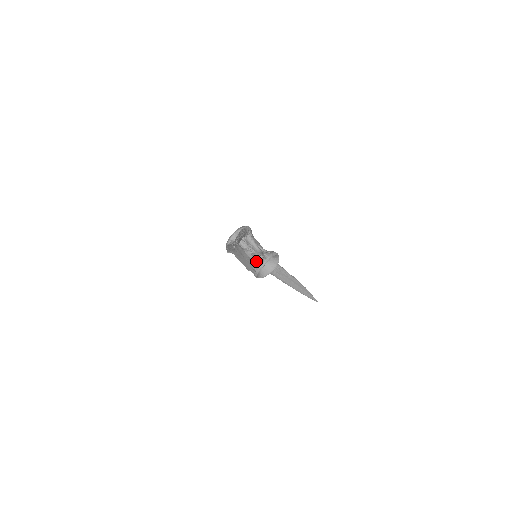
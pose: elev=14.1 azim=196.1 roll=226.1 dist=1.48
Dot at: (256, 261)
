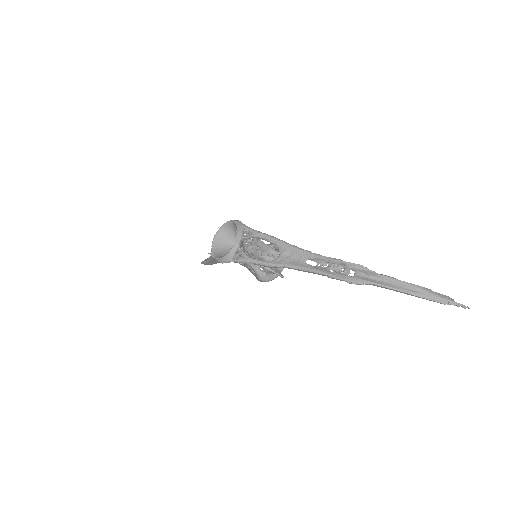
Dot at: occluded
